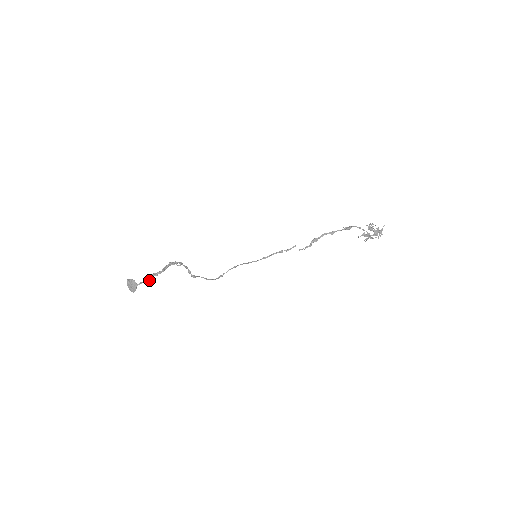
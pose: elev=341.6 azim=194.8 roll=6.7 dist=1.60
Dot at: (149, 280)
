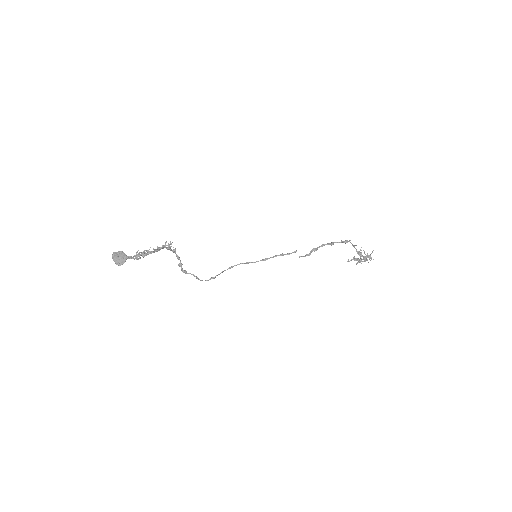
Dot at: (140, 257)
